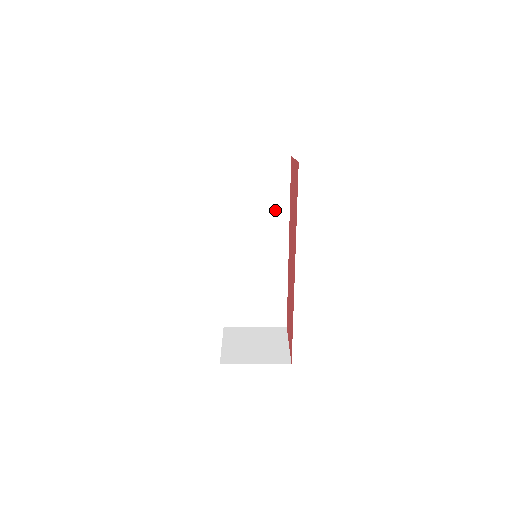
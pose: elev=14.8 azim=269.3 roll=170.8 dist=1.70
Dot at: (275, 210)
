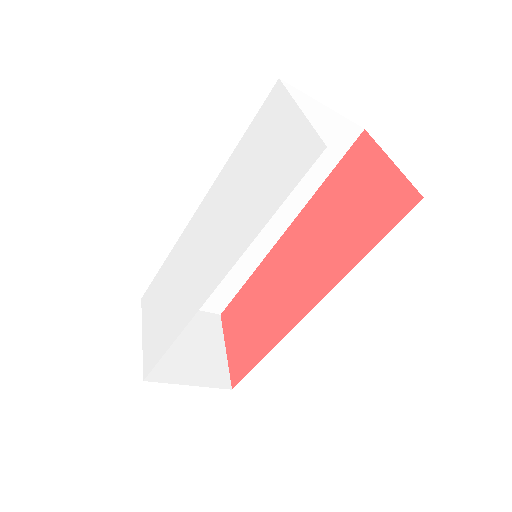
Dot at: (297, 187)
